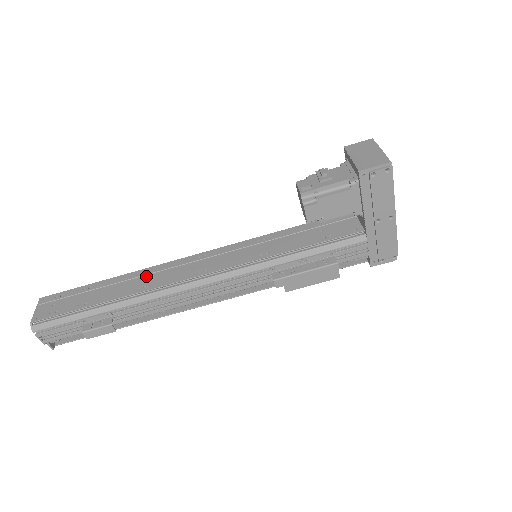
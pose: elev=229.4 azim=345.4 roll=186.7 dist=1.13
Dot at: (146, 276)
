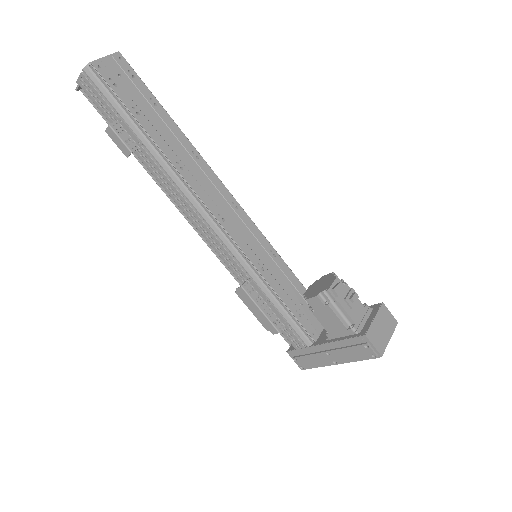
Dot at: (193, 160)
